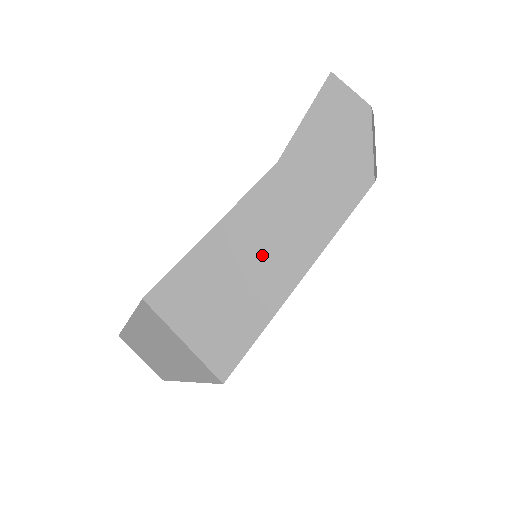
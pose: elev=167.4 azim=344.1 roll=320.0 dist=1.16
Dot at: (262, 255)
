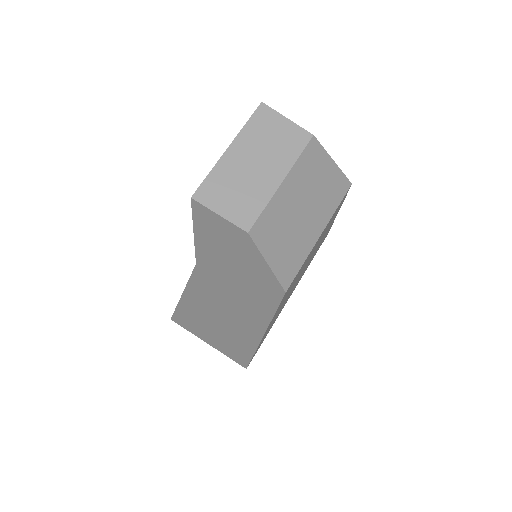
Dot at: (226, 317)
